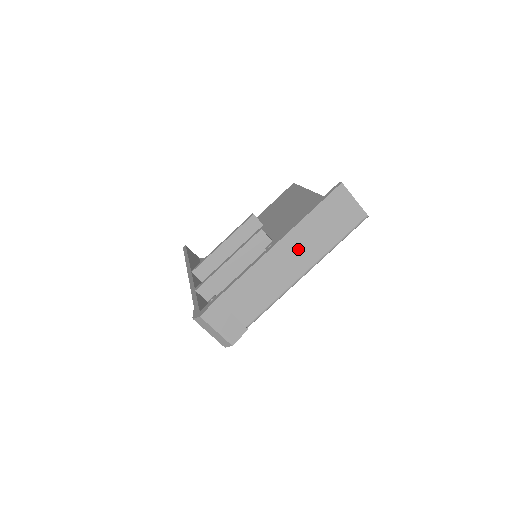
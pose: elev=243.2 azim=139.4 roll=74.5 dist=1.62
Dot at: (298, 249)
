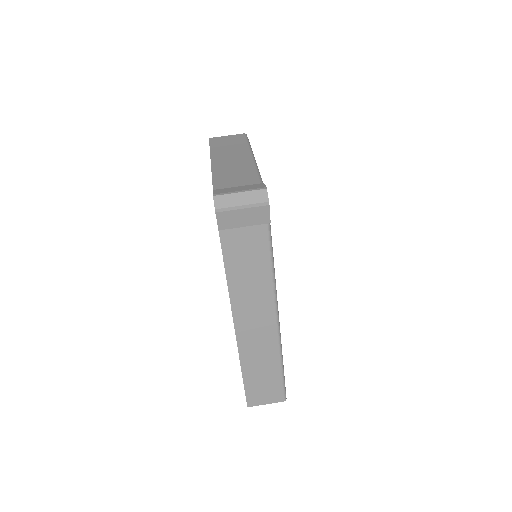
Dot at: (229, 155)
